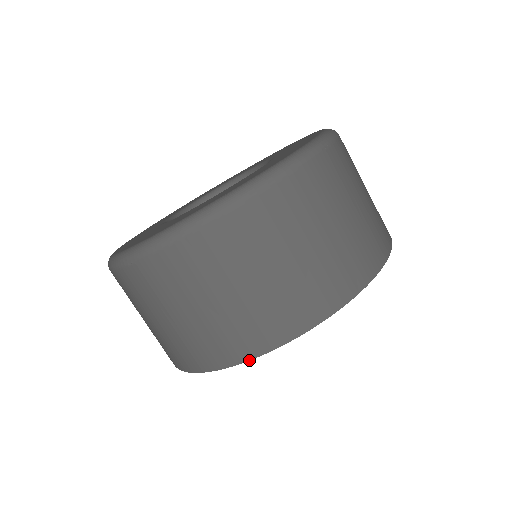
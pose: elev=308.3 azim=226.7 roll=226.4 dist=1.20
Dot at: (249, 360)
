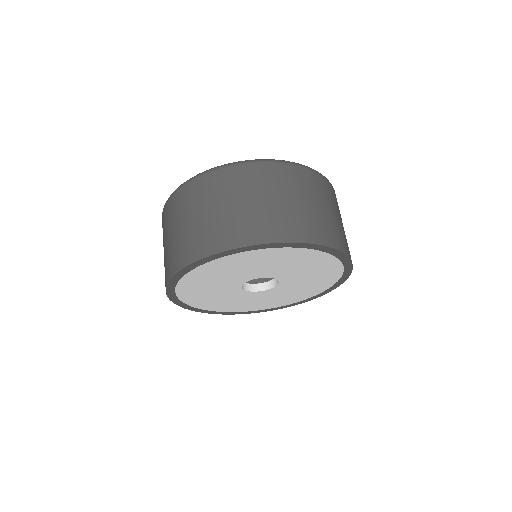
Dot at: (184, 268)
